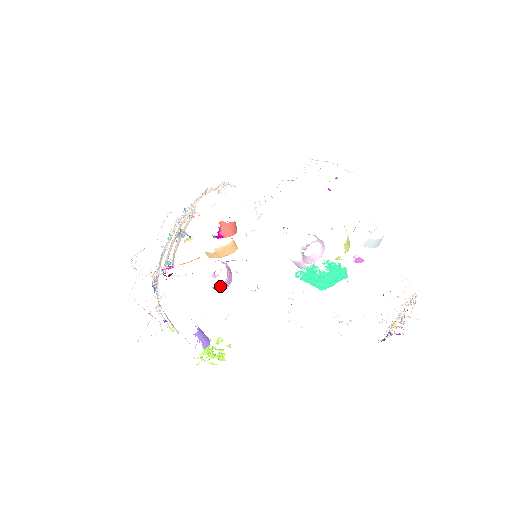
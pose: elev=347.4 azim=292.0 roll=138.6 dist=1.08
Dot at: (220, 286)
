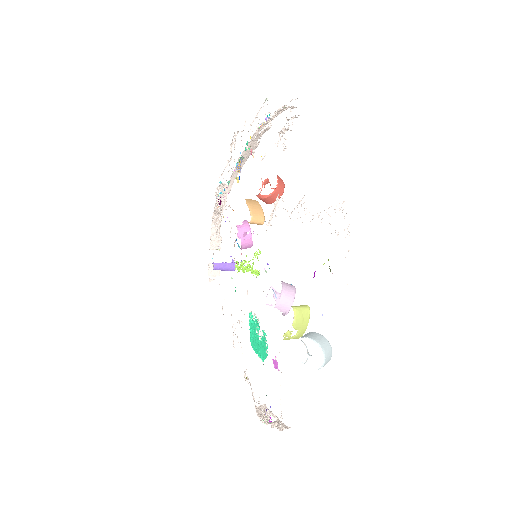
Dot at: occluded
